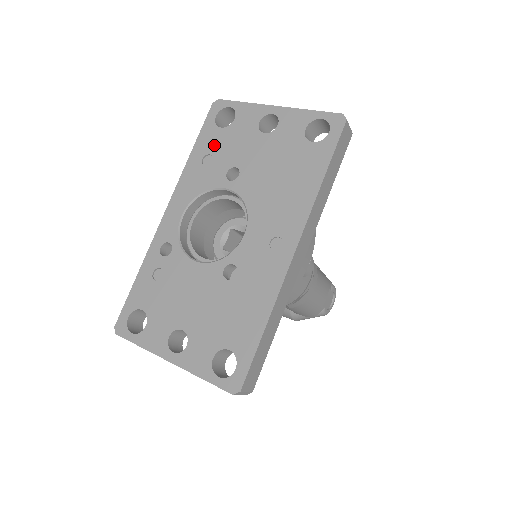
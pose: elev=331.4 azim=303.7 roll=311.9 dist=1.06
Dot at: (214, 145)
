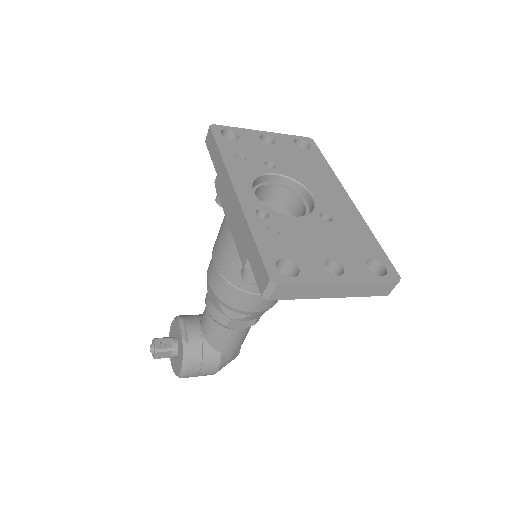
Dot at: (237, 149)
